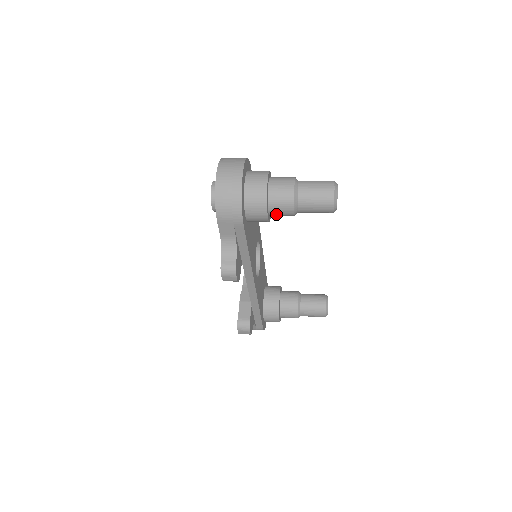
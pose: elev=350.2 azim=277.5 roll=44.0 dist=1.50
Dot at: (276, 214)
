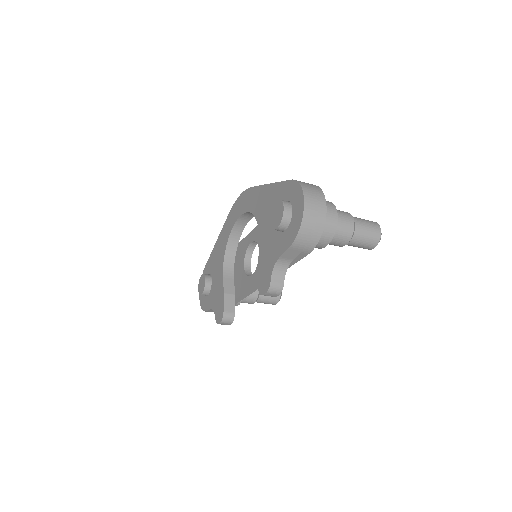
Dot at: occluded
